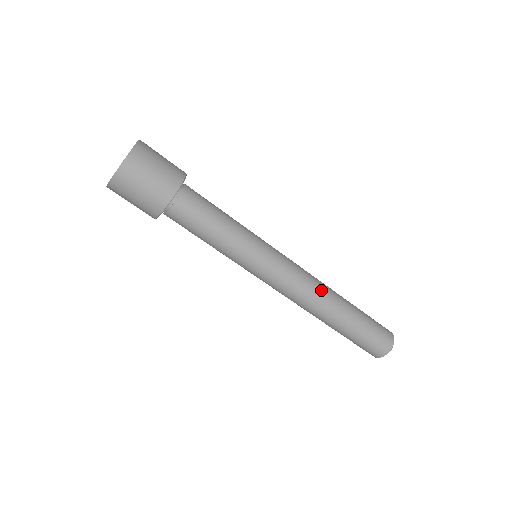
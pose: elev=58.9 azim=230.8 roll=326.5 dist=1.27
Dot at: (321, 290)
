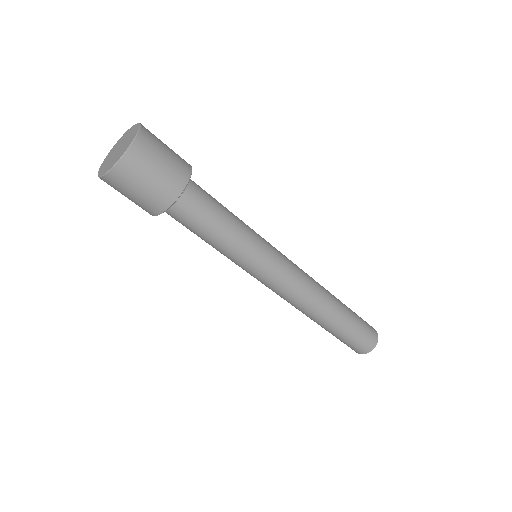
Dot at: (319, 290)
